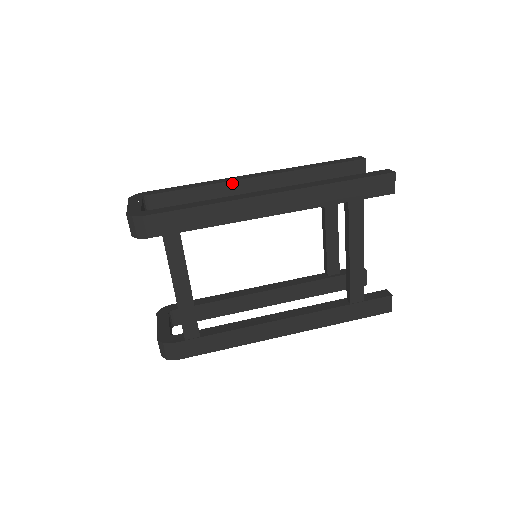
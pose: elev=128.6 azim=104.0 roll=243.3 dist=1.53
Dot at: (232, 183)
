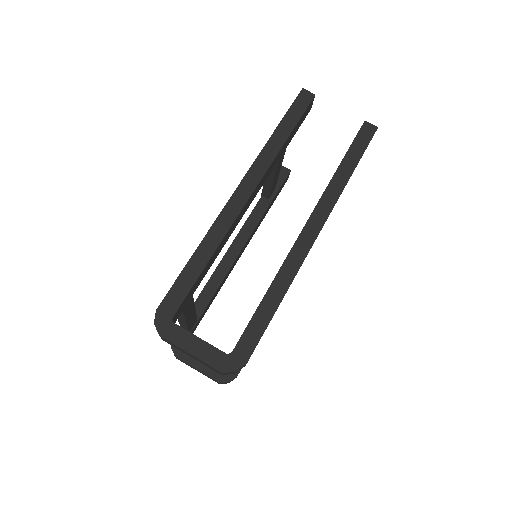
Dot at: (233, 224)
